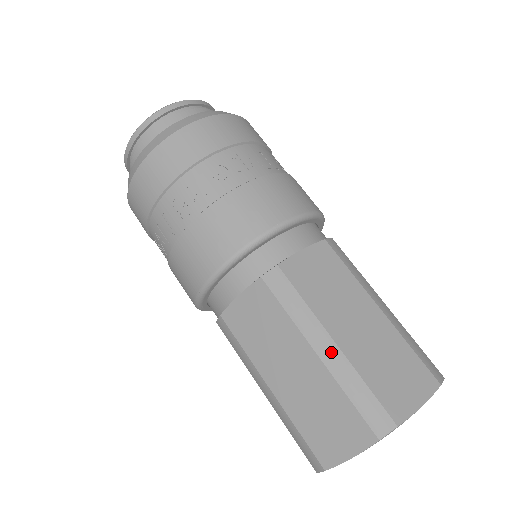
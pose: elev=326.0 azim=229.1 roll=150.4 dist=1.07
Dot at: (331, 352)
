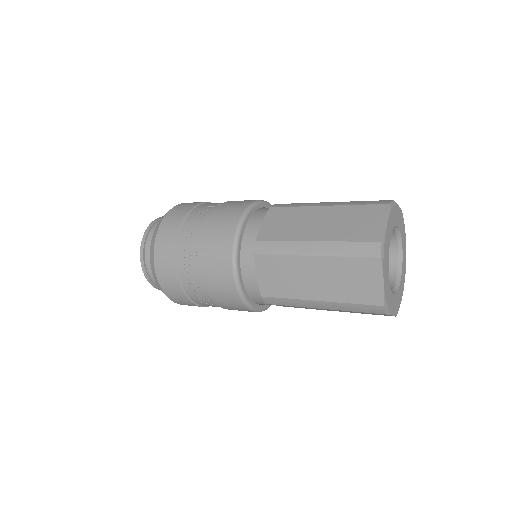
Dot at: (318, 247)
